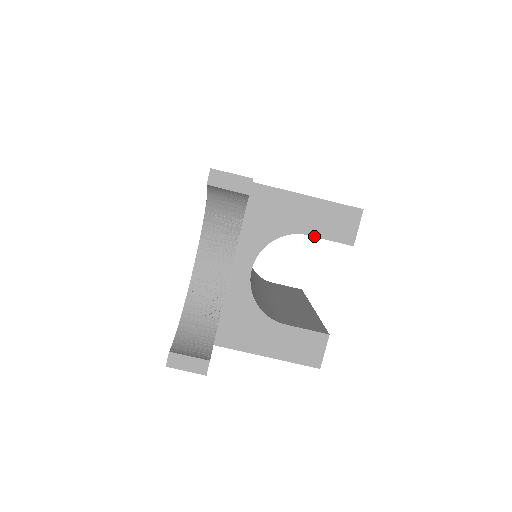
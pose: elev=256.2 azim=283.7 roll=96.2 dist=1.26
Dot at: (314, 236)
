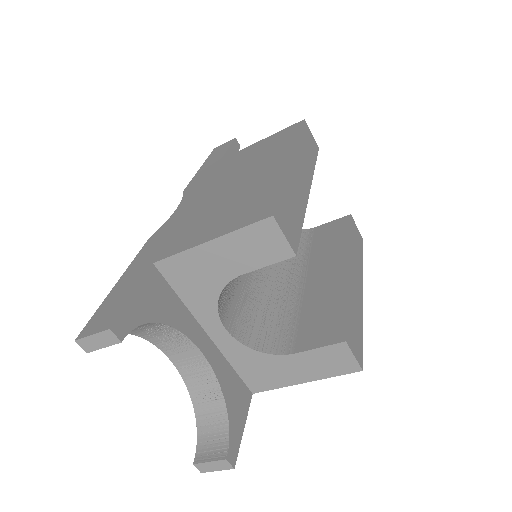
Dot at: (250, 271)
